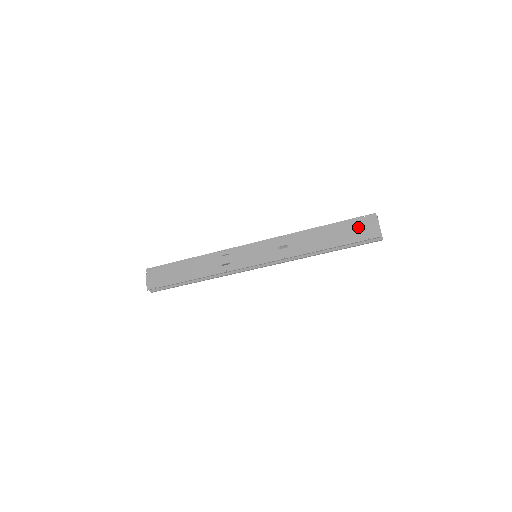
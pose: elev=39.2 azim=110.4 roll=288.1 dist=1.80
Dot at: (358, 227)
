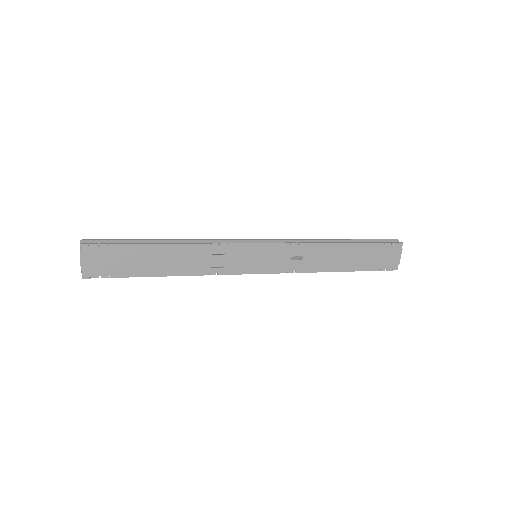
Dot at: (381, 254)
